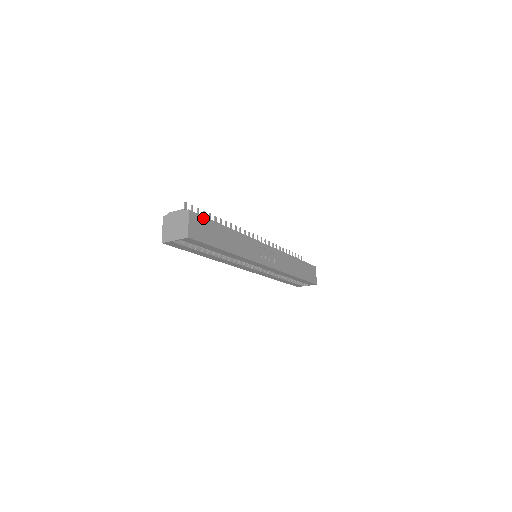
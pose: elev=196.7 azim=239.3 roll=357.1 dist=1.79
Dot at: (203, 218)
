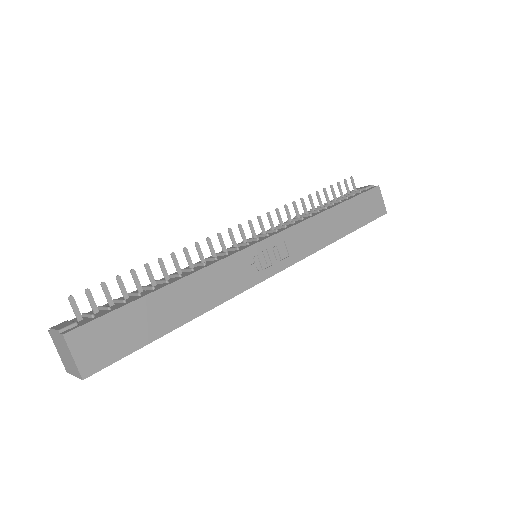
Dot at: (103, 319)
